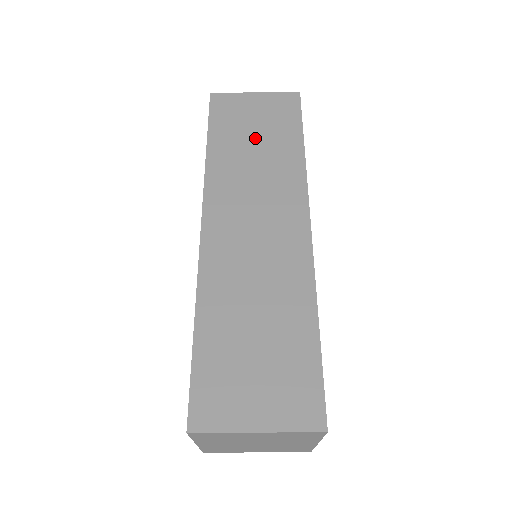
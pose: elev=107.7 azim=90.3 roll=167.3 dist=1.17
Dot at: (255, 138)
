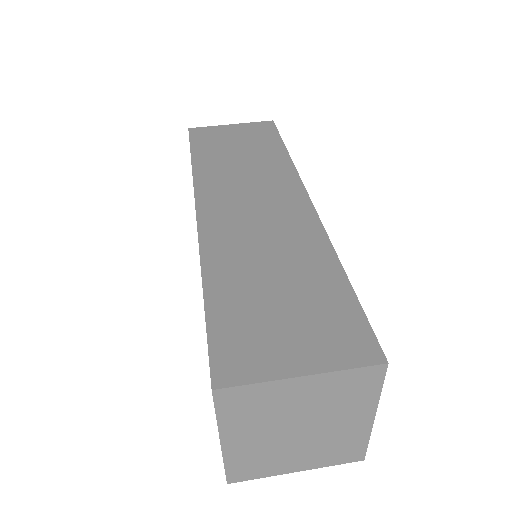
Dot at: (238, 150)
